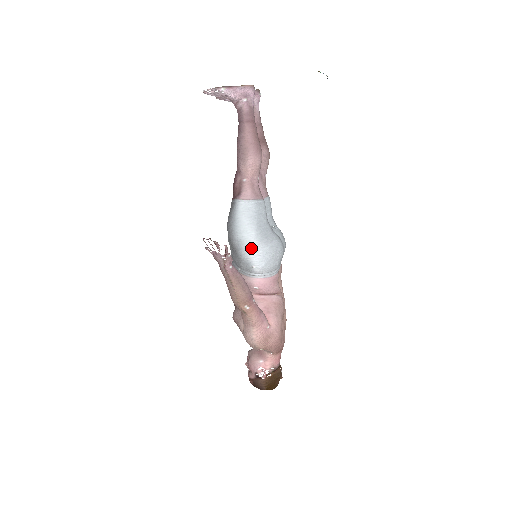
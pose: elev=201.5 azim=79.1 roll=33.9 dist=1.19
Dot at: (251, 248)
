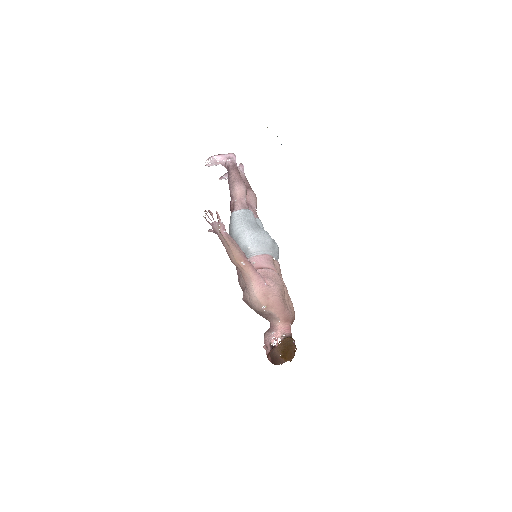
Dot at: (245, 236)
